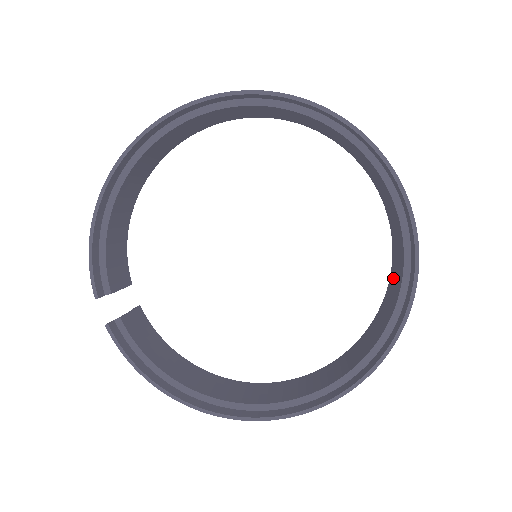
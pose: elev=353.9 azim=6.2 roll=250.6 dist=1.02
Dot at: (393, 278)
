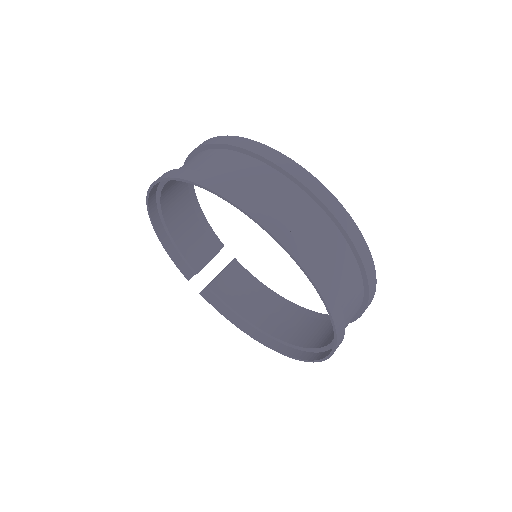
Dot at: (350, 280)
